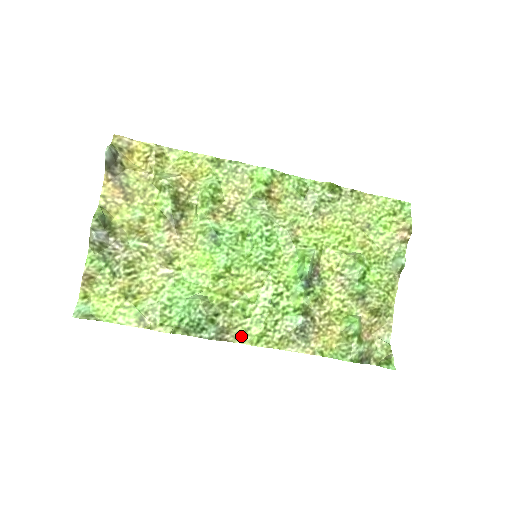
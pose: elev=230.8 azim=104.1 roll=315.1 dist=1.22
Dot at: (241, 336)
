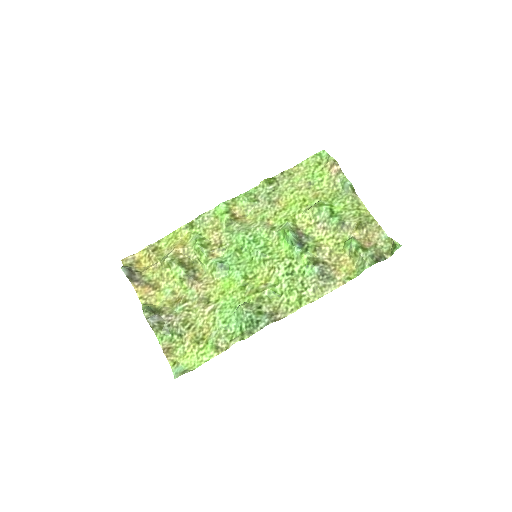
Dot at: (287, 309)
